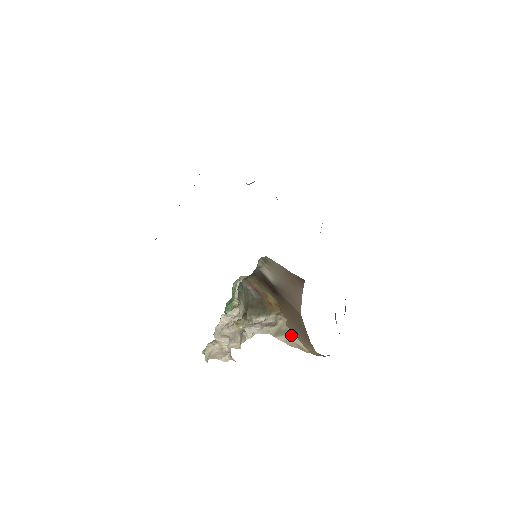
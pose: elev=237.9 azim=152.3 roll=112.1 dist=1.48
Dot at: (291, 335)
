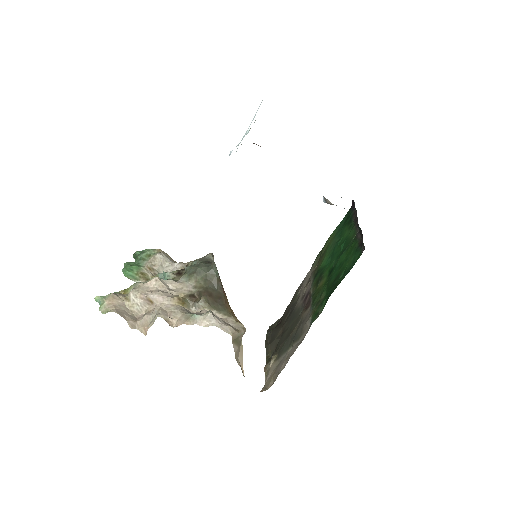
Dot at: (240, 350)
